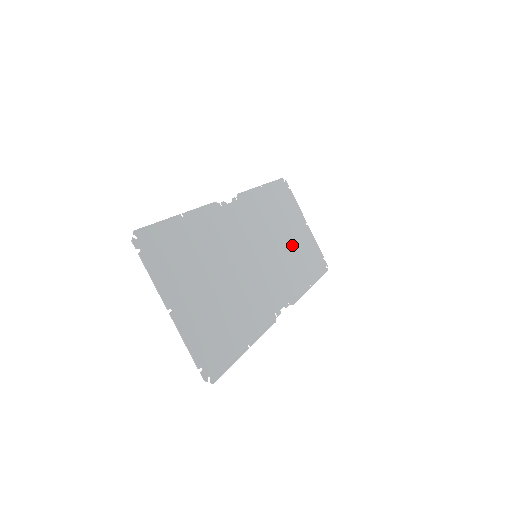
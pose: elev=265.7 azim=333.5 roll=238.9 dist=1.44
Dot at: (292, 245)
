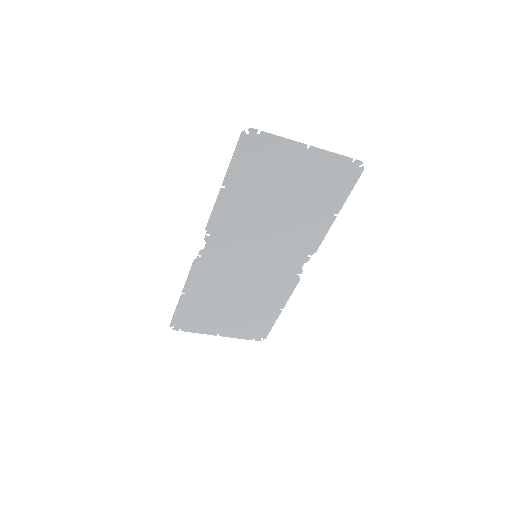
Dot at: (294, 202)
